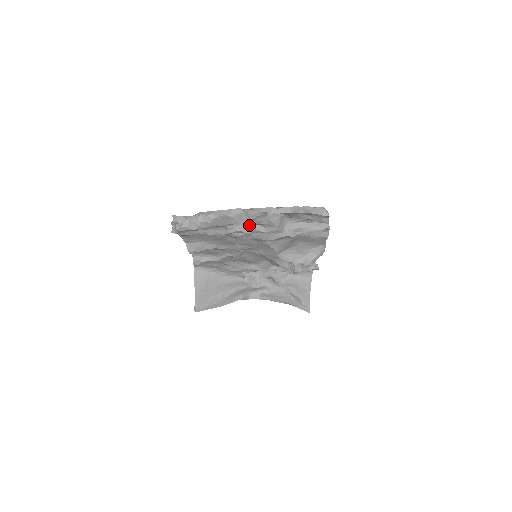
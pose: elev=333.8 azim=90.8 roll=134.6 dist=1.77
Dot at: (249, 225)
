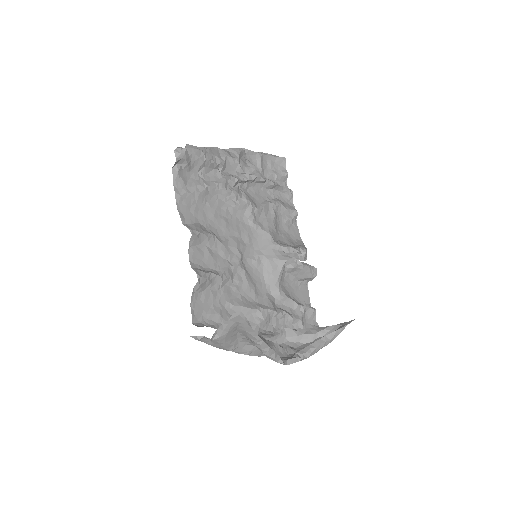
Dot at: (238, 163)
